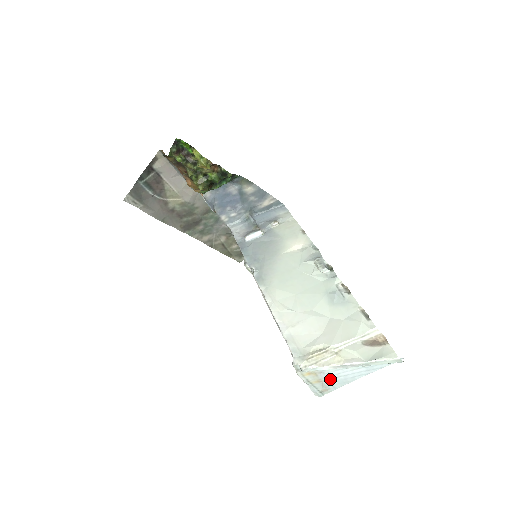
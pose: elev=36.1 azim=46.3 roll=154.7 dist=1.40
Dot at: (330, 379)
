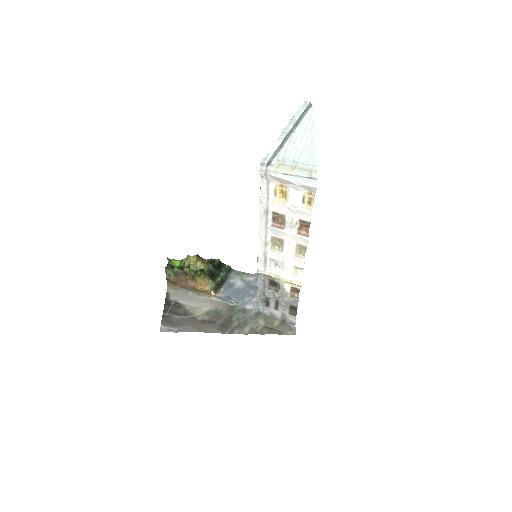
Dot at: (298, 161)
